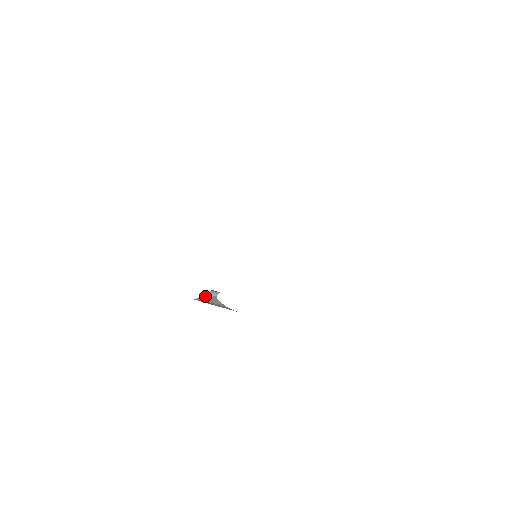
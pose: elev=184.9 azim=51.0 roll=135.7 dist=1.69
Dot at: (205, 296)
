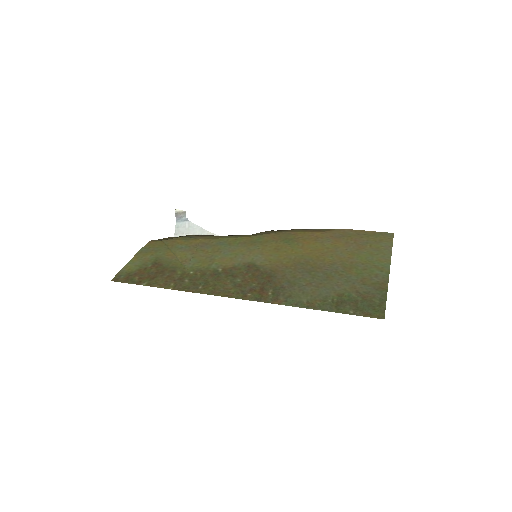
Dot at: occluded
